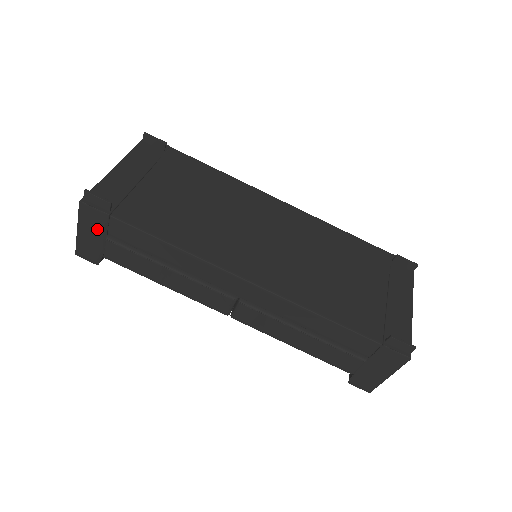
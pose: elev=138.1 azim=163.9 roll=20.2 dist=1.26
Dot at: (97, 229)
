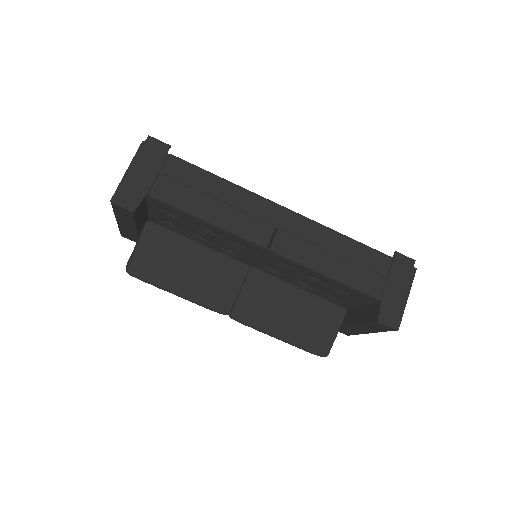
Dot at: (150, 167)
